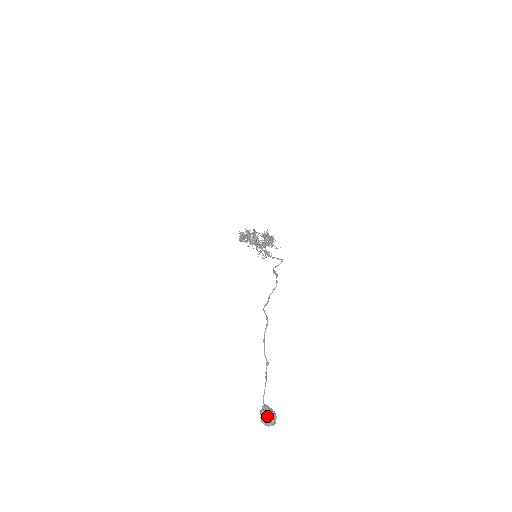
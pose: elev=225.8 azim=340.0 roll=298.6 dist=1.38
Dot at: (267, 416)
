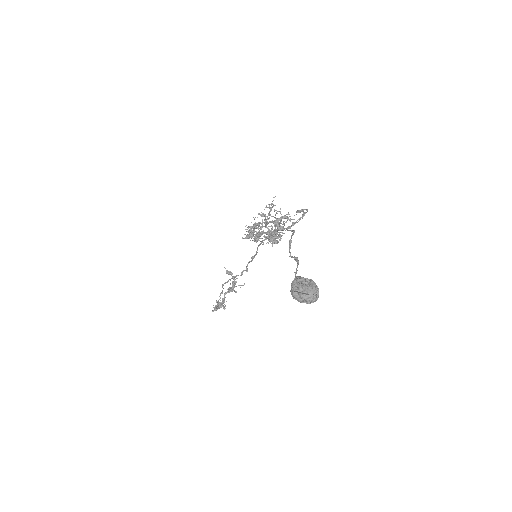
Dot at: (305, 283)
